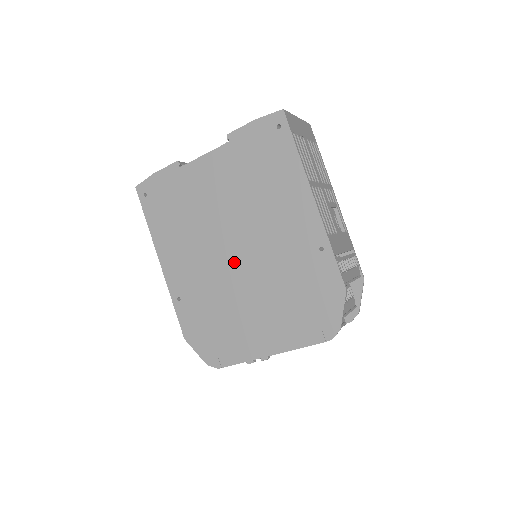
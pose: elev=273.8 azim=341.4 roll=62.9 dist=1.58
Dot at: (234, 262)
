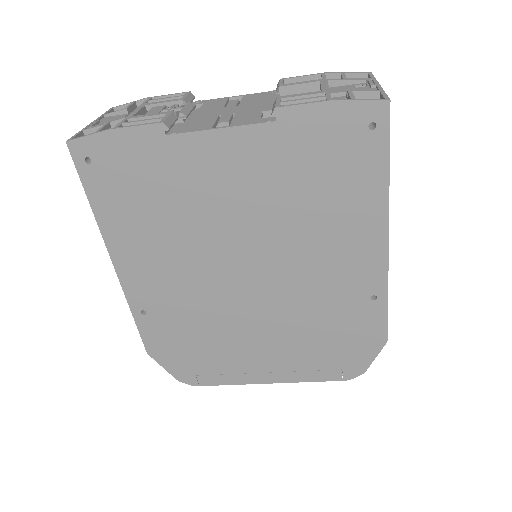
Dot at: (243, 287)
